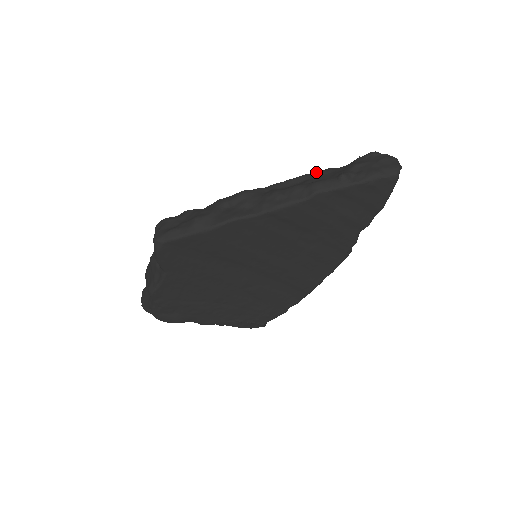
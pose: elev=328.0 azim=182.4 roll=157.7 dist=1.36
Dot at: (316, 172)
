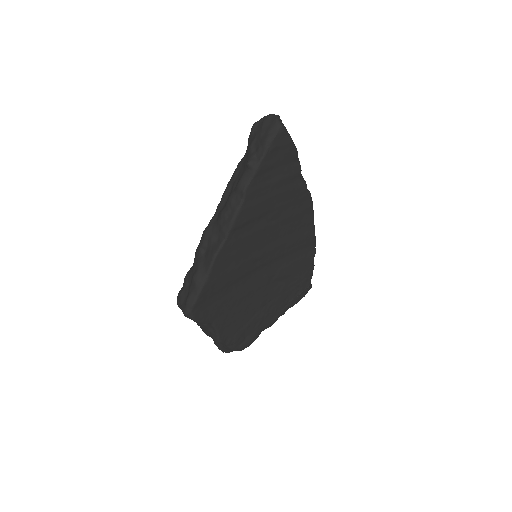
Dot at: (233, 174)
